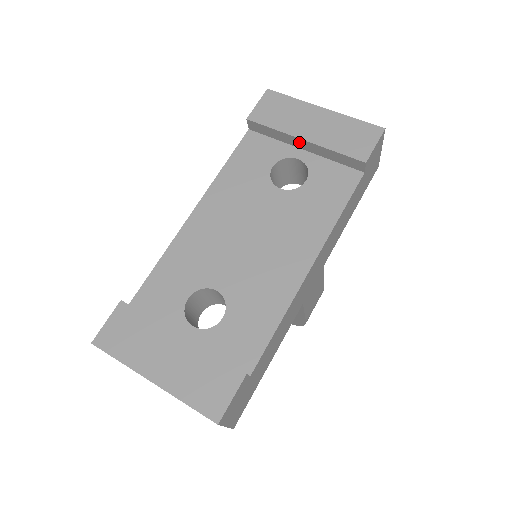
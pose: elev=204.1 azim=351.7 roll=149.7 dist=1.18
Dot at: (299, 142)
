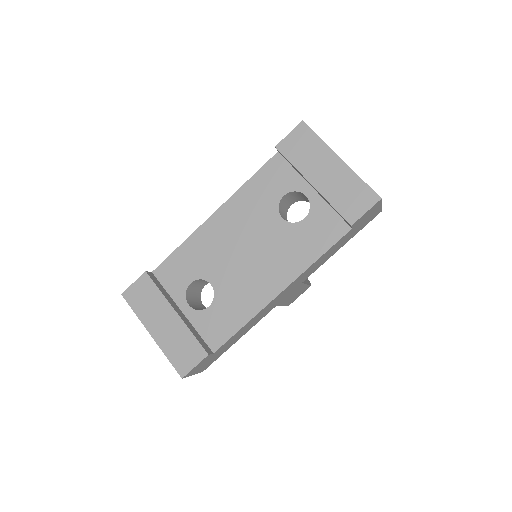
Dot at: (310, 183)
